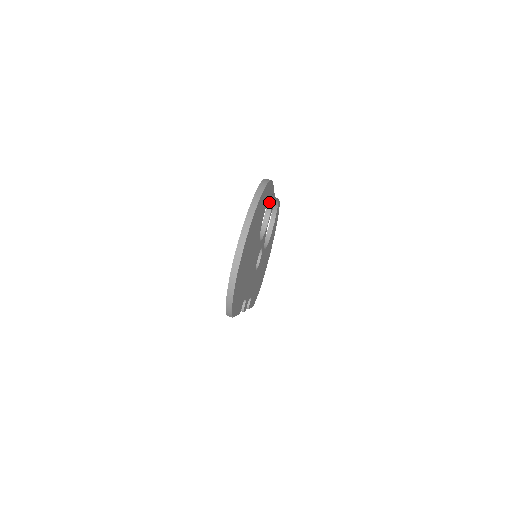
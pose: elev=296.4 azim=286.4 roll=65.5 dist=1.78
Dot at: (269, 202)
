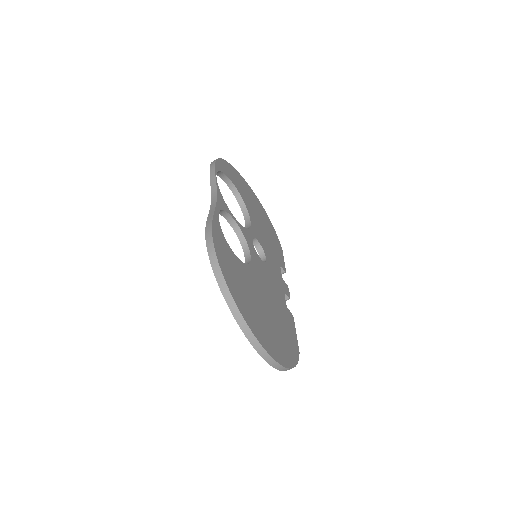
Dot at: (219, 212)
